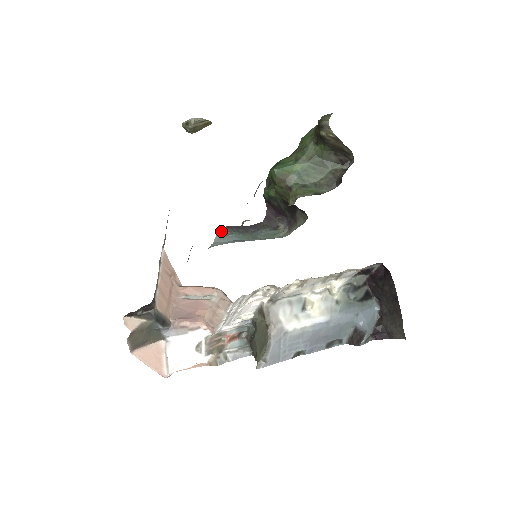
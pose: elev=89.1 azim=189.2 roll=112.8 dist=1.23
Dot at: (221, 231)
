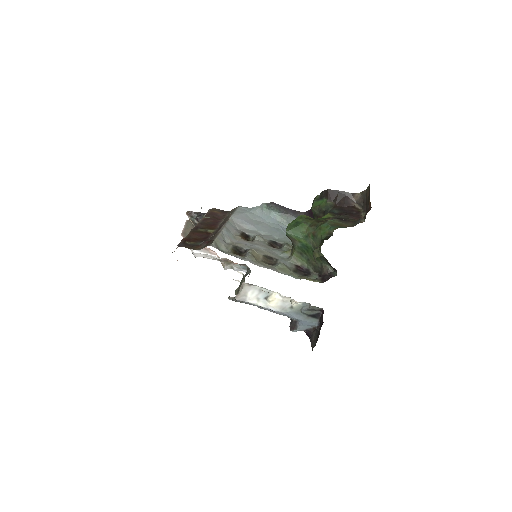
Dot at: (267, 203)
